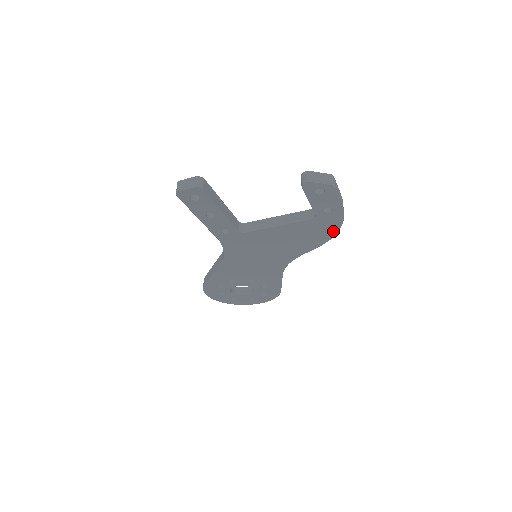
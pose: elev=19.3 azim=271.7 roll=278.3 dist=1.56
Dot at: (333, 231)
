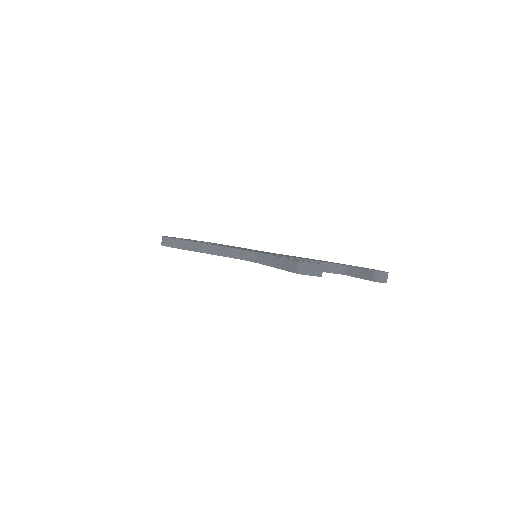
Dot at: occluded
